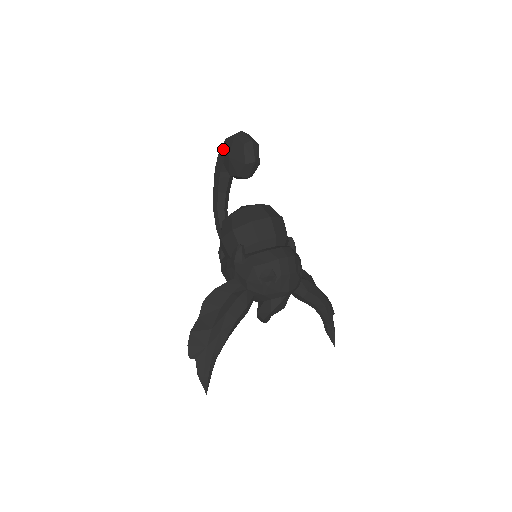
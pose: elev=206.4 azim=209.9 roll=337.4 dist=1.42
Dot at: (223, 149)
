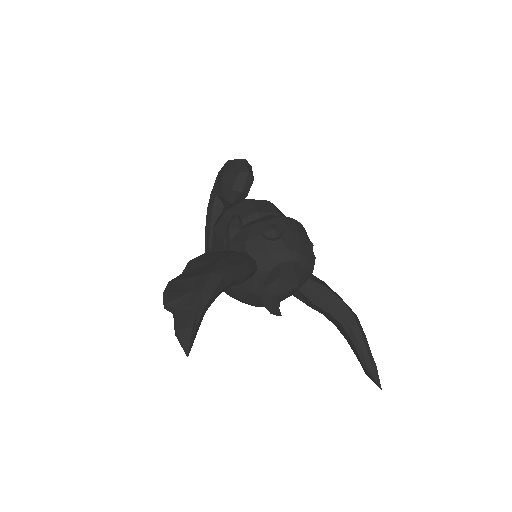
Dot at: (216, 182)
